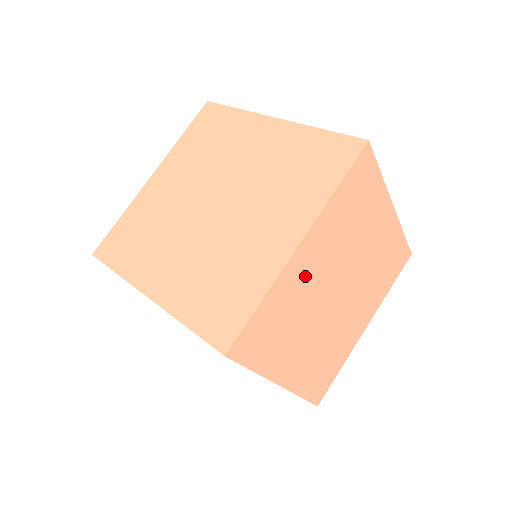
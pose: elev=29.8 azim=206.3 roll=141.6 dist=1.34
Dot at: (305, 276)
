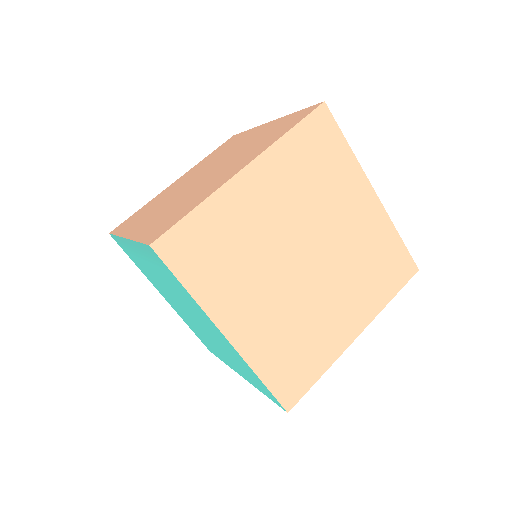
Dot at: occluded
